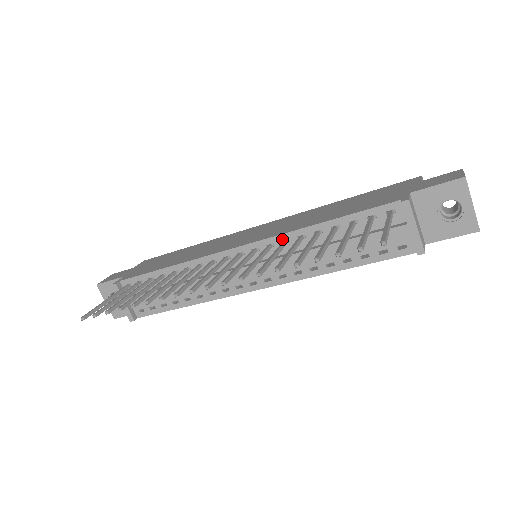
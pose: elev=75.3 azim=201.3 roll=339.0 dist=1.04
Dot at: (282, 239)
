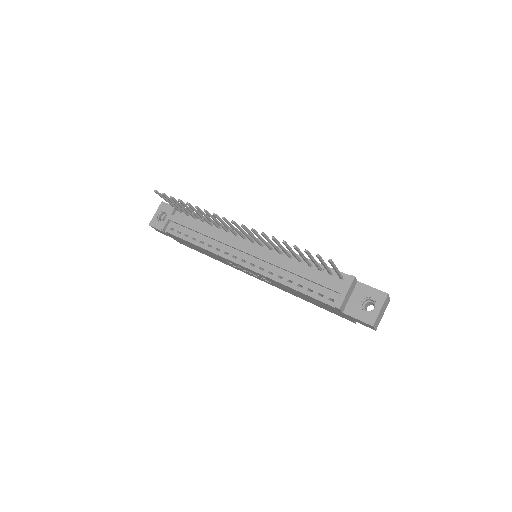
Dot at: (280, 250)
